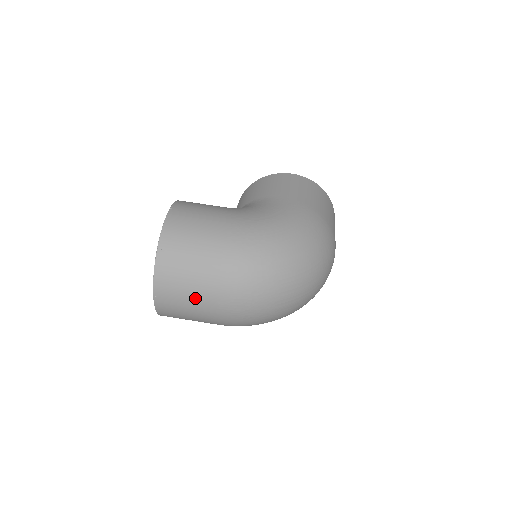
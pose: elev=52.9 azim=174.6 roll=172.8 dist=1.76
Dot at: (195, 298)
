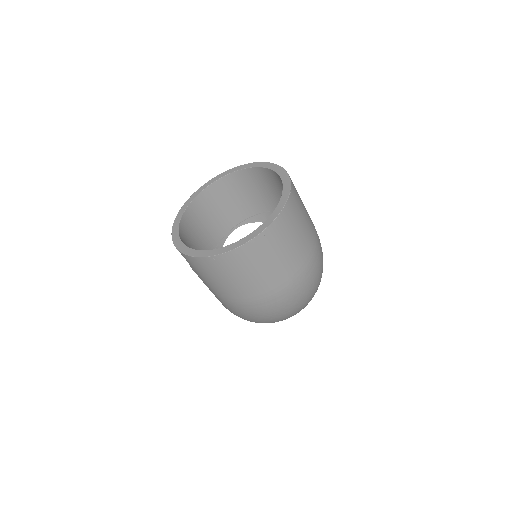
Dot at: (286, 259)
